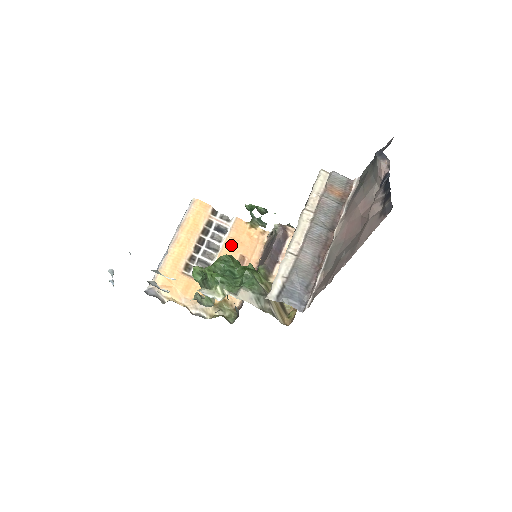
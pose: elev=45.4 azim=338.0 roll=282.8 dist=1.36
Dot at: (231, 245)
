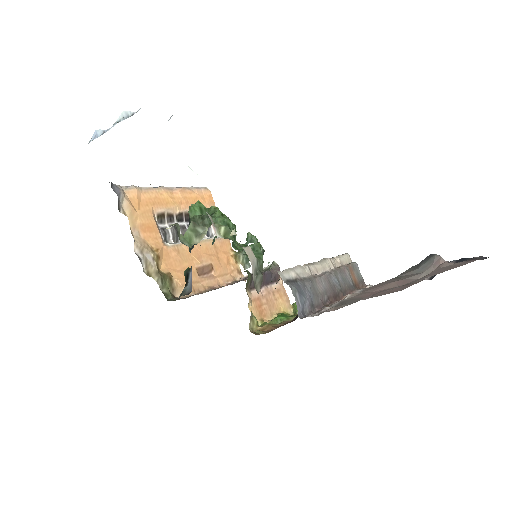
Dot at: (210, 248)
